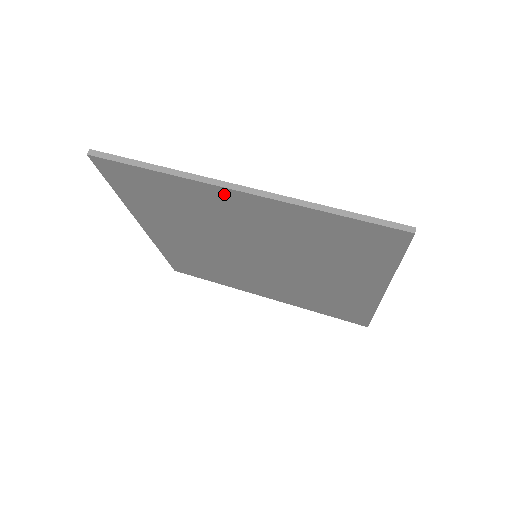
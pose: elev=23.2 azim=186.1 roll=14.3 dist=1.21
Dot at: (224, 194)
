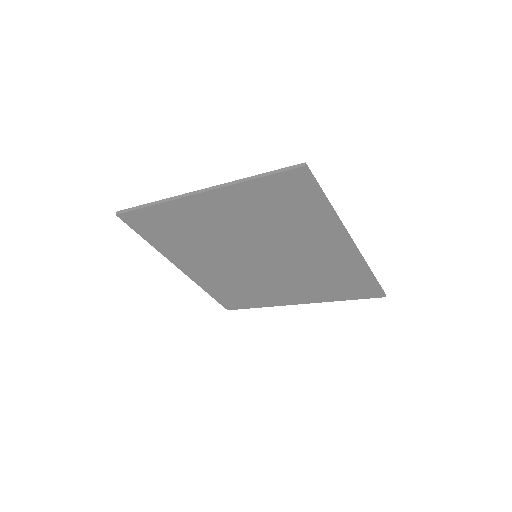
Dot at: (194, 202)
